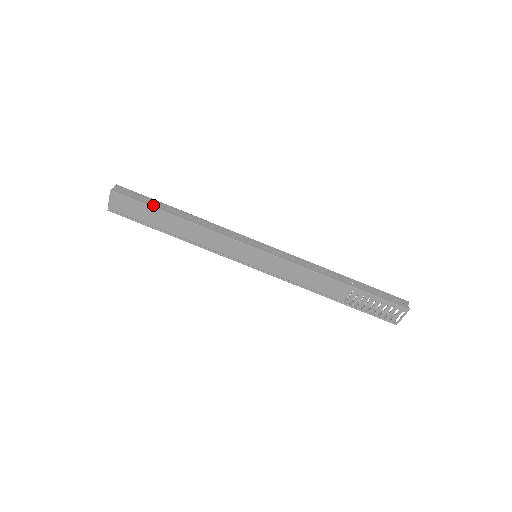
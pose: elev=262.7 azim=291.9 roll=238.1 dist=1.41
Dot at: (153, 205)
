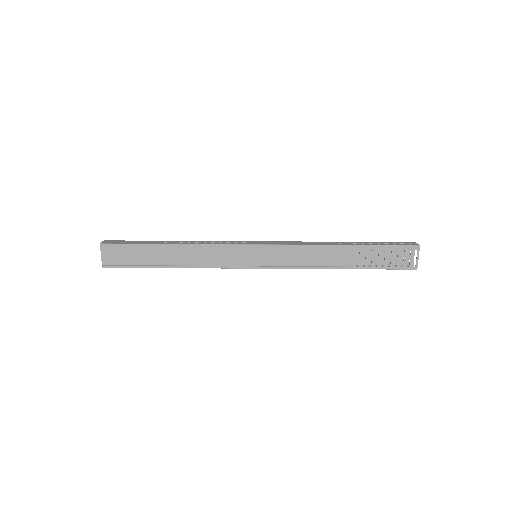
Dot at: (143, 243)
